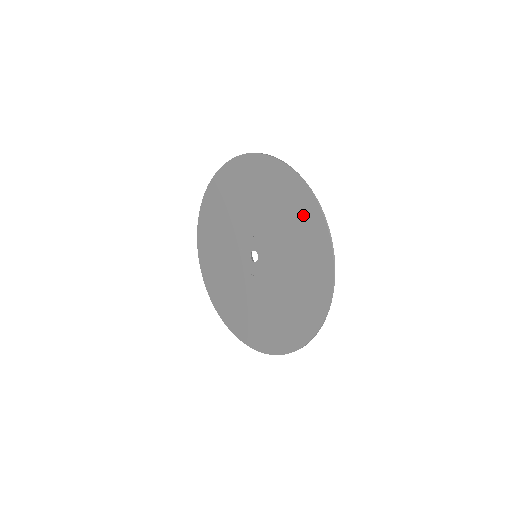
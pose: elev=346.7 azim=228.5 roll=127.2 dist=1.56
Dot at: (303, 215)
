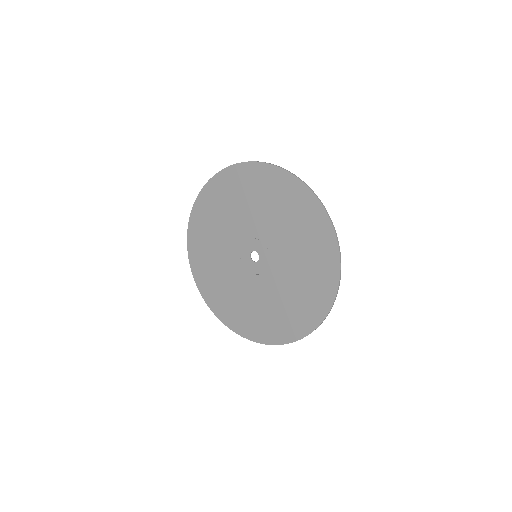
Dot at: (297, 202)
